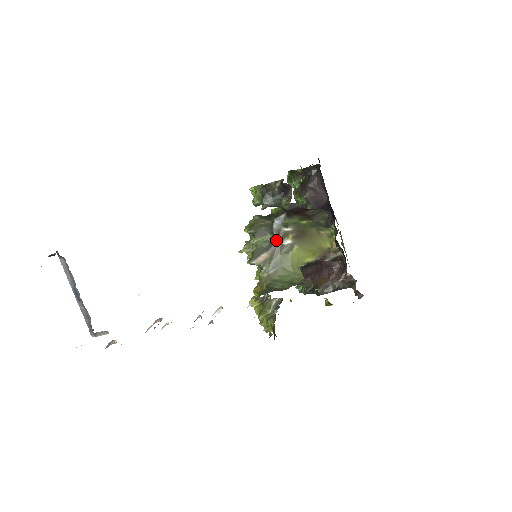
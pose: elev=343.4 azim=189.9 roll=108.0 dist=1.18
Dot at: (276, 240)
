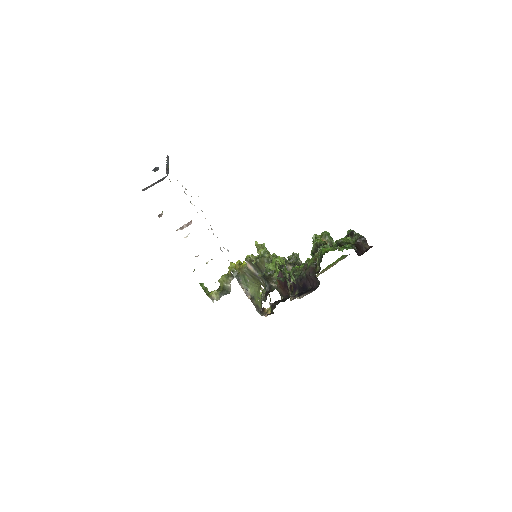
Dot at: occluded
